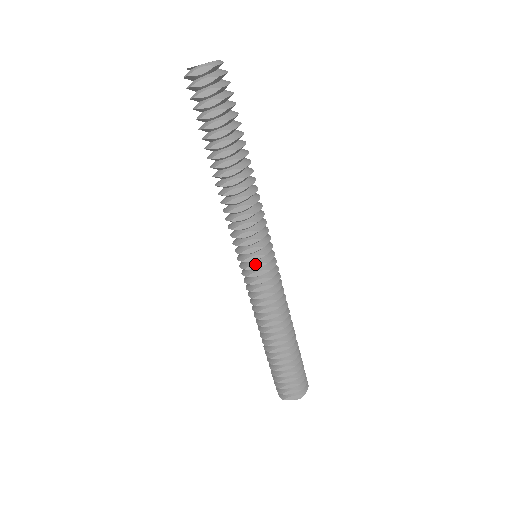
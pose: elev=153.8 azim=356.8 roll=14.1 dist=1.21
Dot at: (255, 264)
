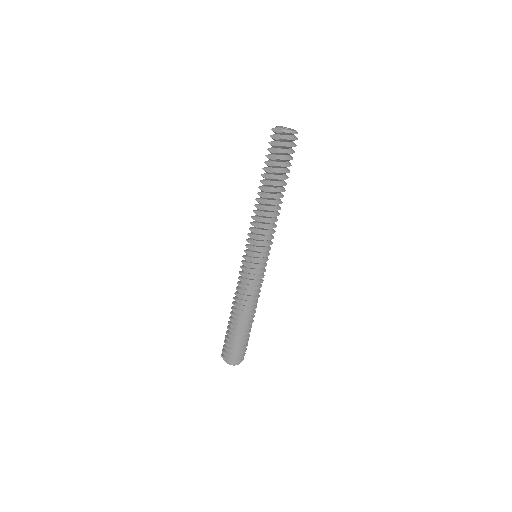
Dot at: (248, 258)
